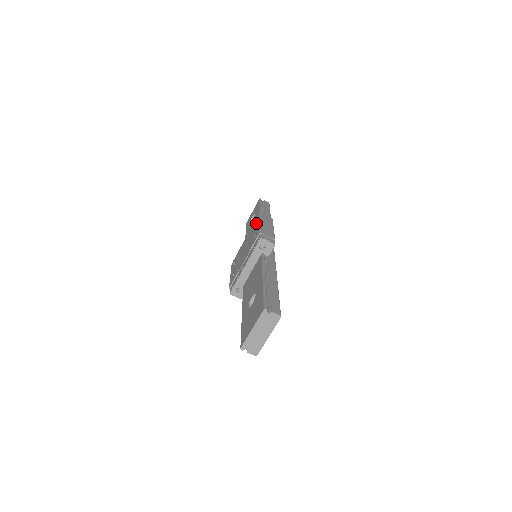
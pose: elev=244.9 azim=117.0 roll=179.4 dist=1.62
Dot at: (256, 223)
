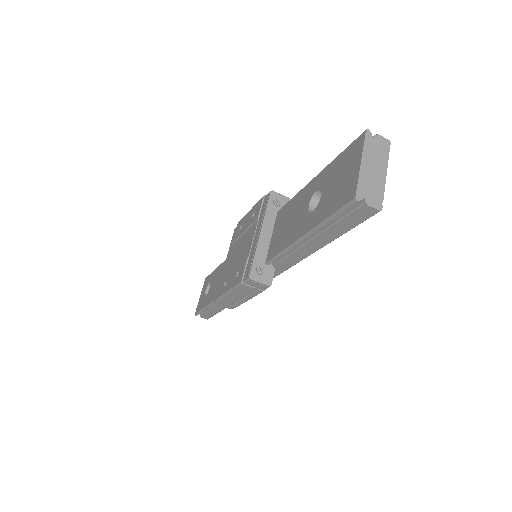
Dot at: (241, 222)
